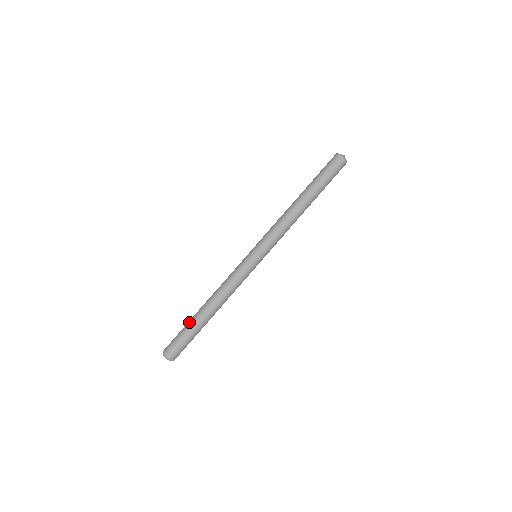
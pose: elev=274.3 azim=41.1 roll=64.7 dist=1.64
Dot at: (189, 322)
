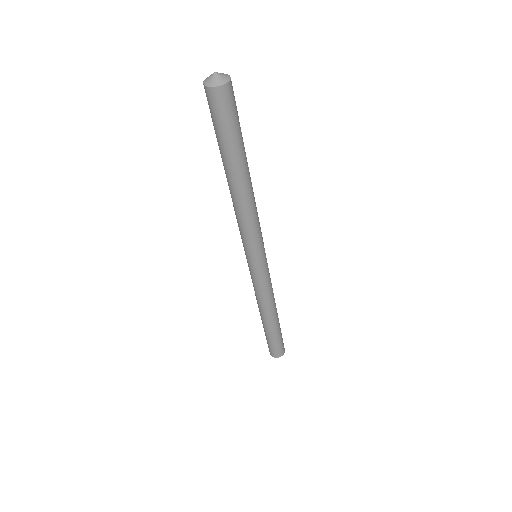
Dot at: (268, 335)
